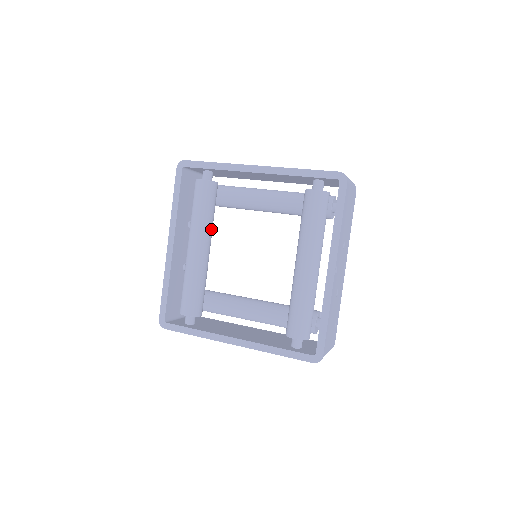
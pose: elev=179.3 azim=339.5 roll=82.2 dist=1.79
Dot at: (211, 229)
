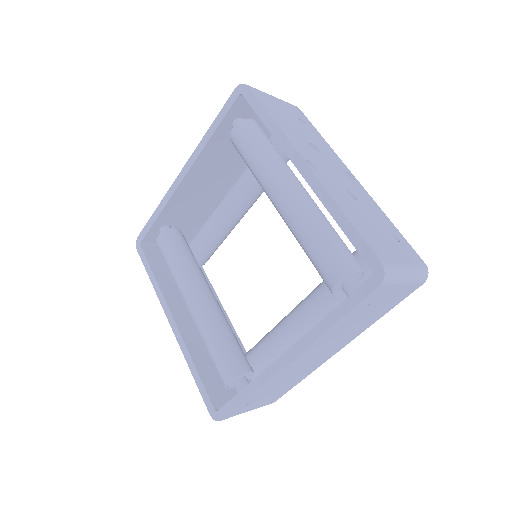
Dot at: (198, 273)
